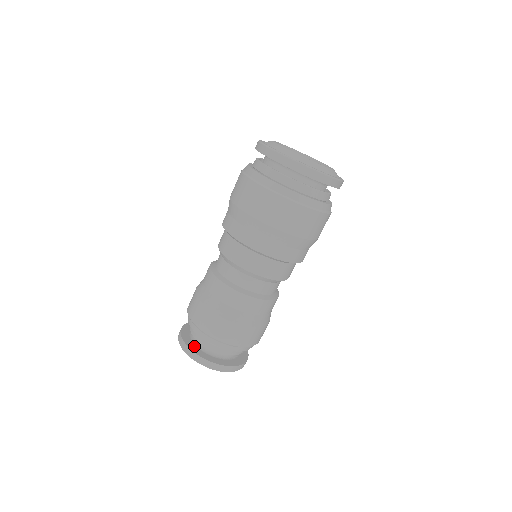
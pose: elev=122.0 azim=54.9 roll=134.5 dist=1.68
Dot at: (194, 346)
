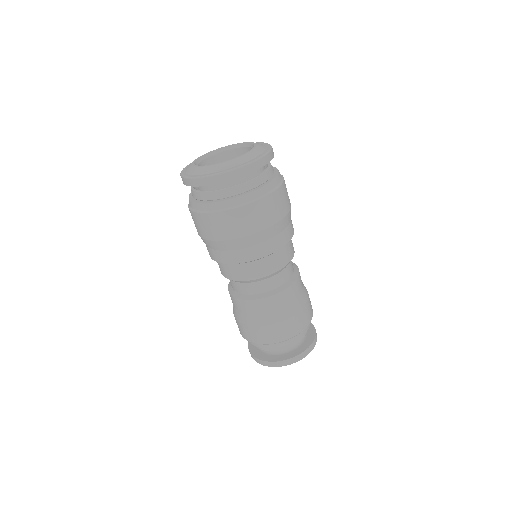
Dot at: (277, 357)
